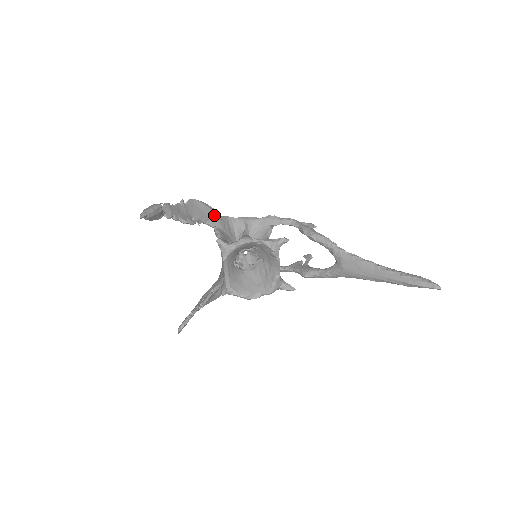
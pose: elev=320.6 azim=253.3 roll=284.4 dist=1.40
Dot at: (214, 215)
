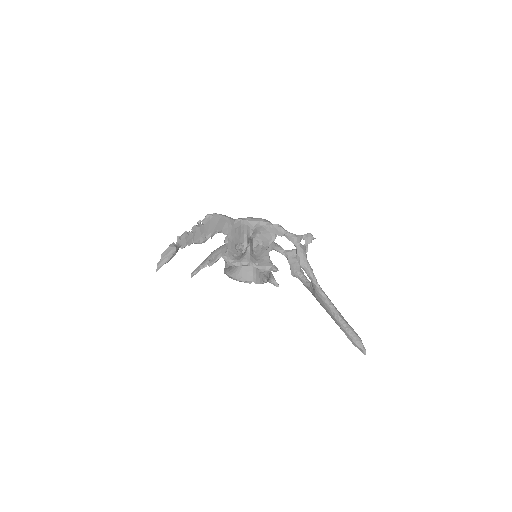
Dot at: (227, 225)
